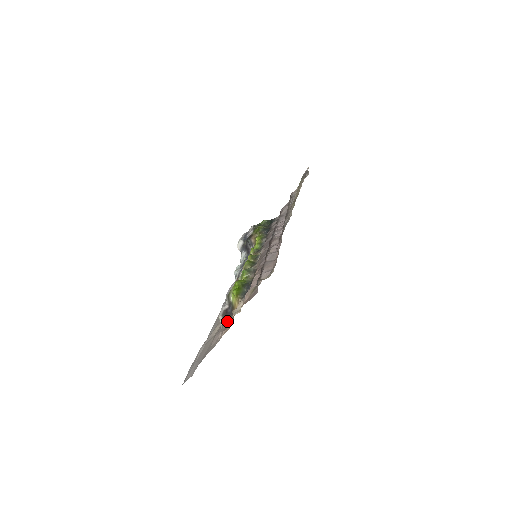
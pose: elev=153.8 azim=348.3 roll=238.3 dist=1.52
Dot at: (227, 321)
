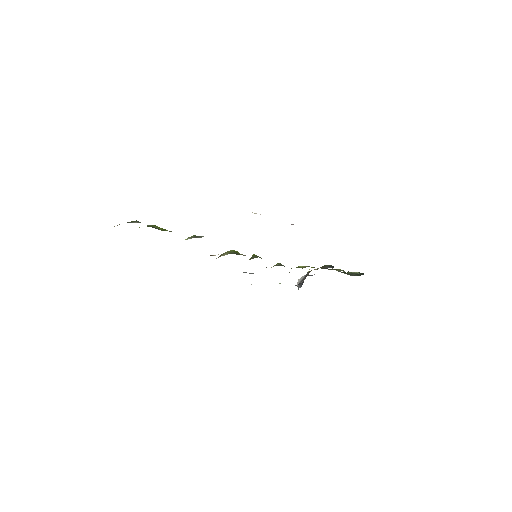
Dot at: occluded
